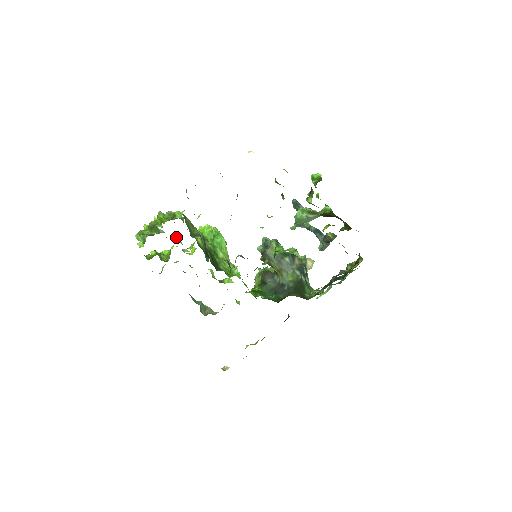
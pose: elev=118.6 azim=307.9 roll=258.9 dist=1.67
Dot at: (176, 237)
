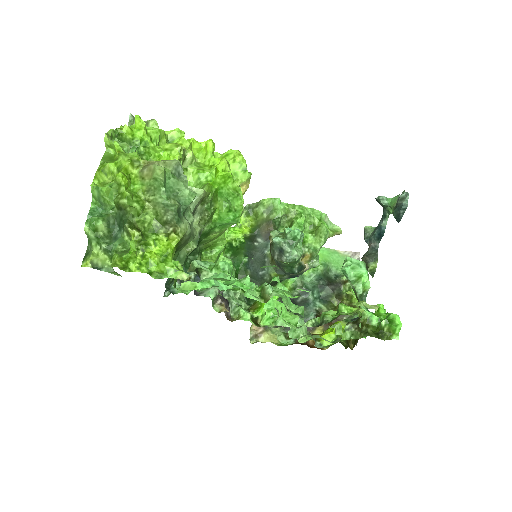
Dot at: (180, 161)
